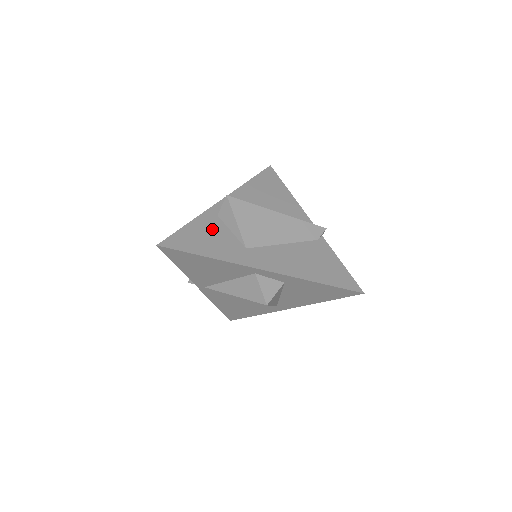
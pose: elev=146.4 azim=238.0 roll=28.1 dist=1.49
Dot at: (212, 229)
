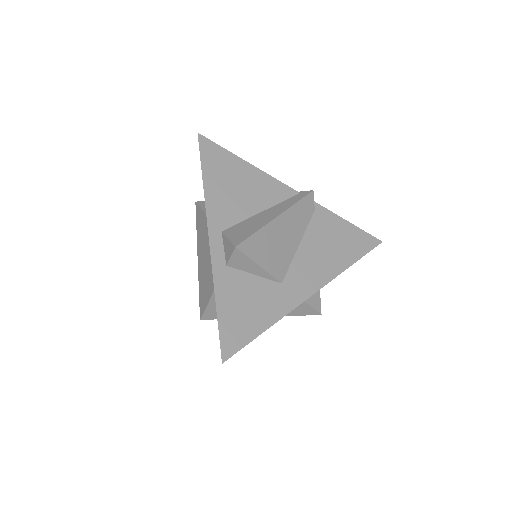
Dot at: (239, 290)
